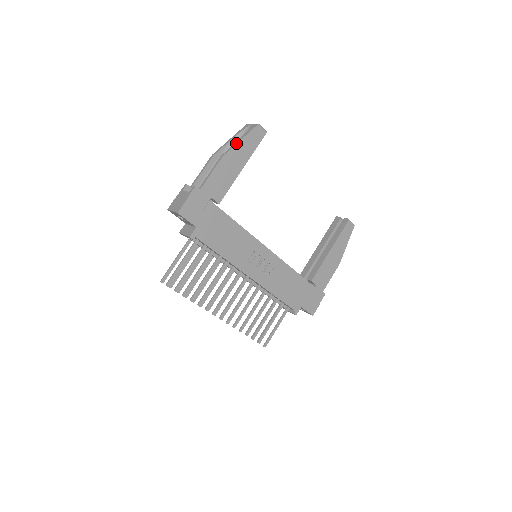
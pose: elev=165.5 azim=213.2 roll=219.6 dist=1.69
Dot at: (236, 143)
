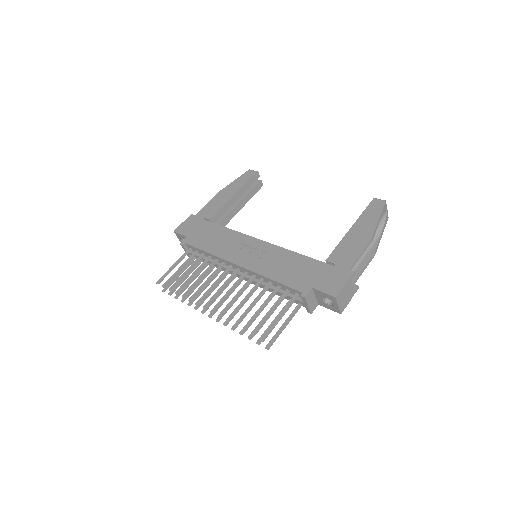
Dot at: (229, 184)
